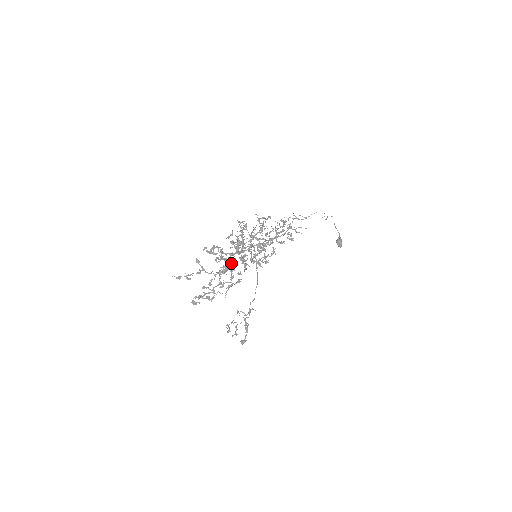
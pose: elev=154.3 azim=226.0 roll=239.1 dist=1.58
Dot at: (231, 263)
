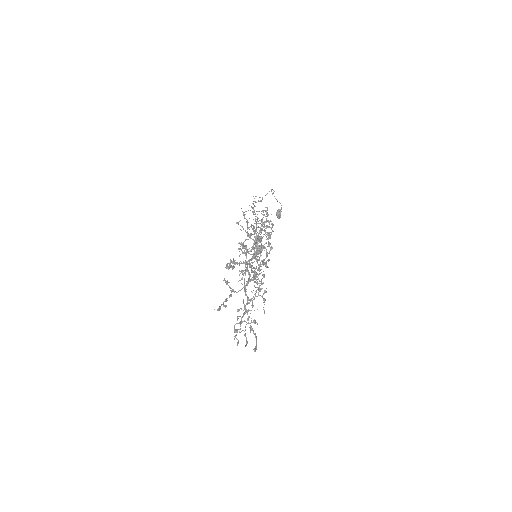
Dot at: occluded
